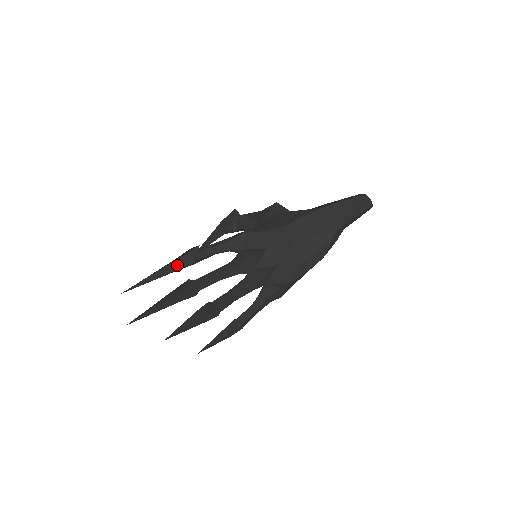
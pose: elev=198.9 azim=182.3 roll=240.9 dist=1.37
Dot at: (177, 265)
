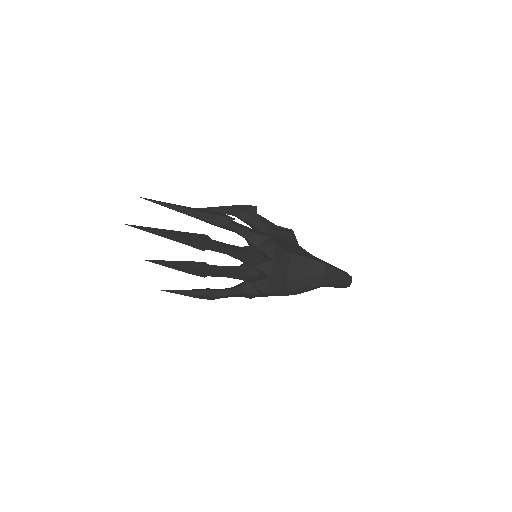
Dot at: (205, 217)
